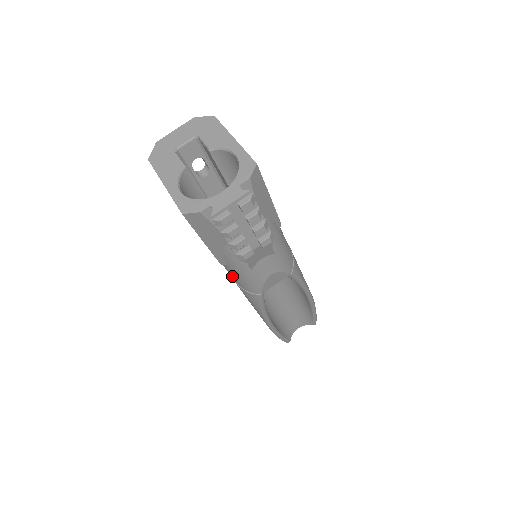
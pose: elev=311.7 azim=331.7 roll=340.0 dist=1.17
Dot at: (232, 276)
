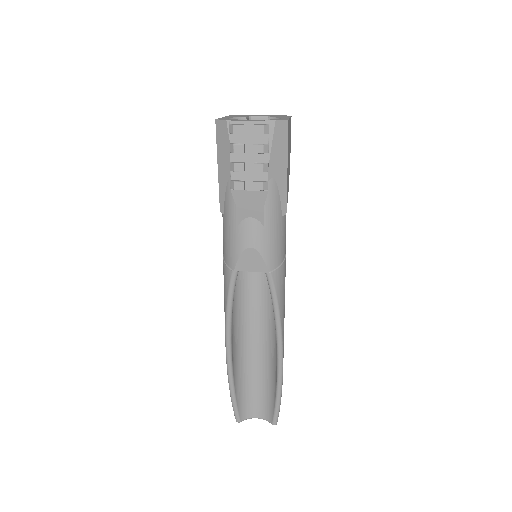
Dot at: (223, 238)
